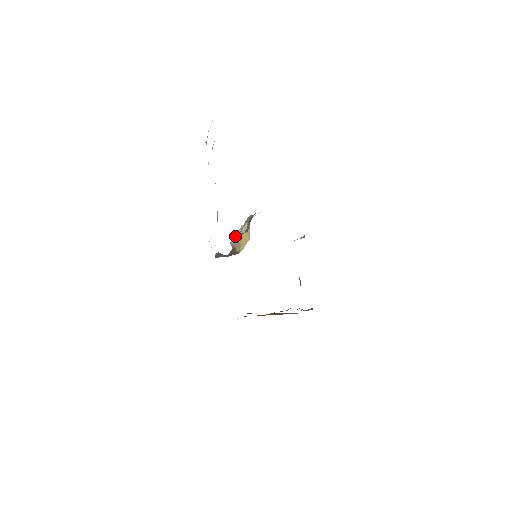
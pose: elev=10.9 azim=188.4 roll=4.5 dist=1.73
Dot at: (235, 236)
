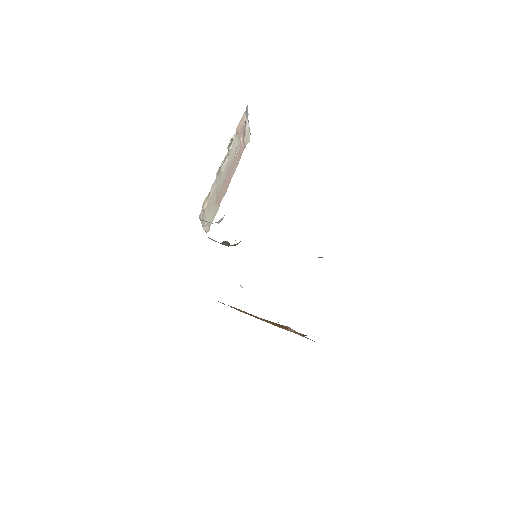
Dot at: occluded
